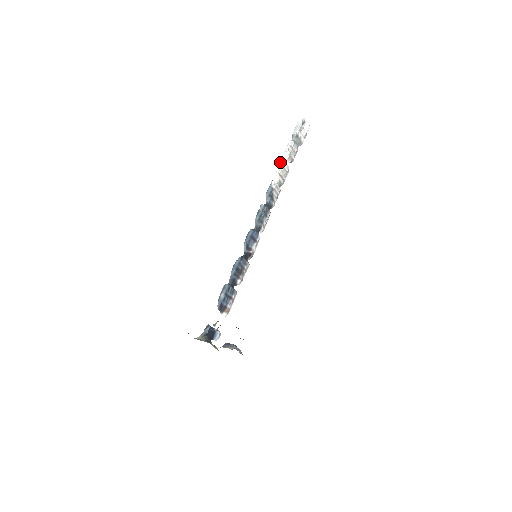
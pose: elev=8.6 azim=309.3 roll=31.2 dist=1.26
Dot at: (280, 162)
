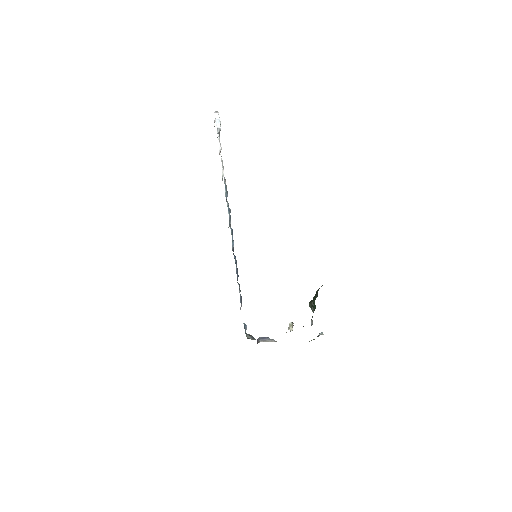
Dot at: (221, 157)
